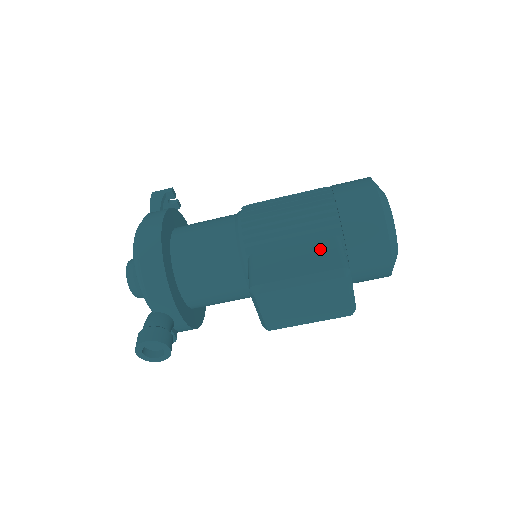
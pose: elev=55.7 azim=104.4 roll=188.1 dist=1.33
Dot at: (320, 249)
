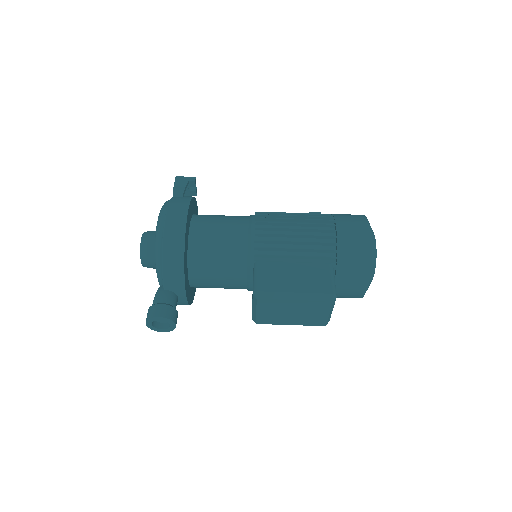
Dot at: (316, 271)
